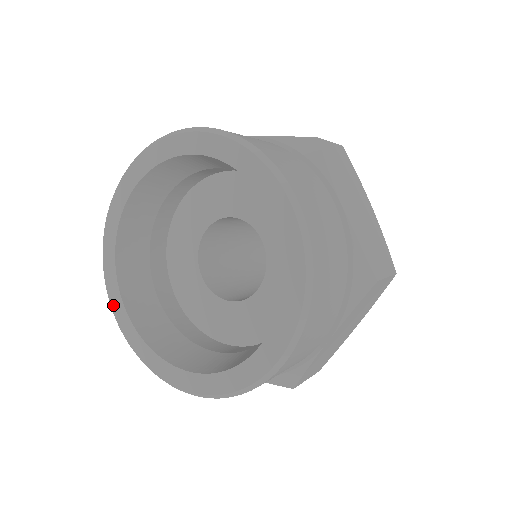
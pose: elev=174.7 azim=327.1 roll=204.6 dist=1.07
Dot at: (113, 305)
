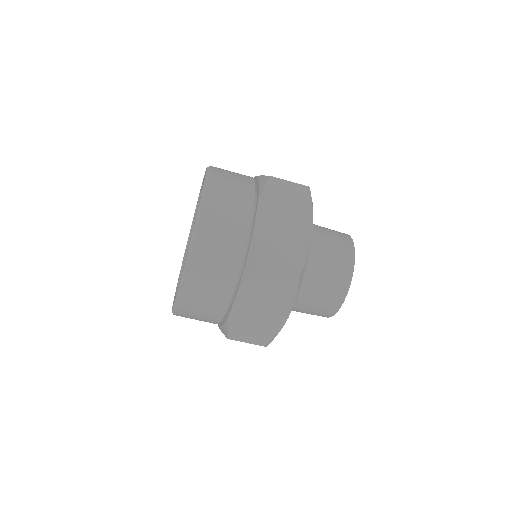
Dot at: occluded
